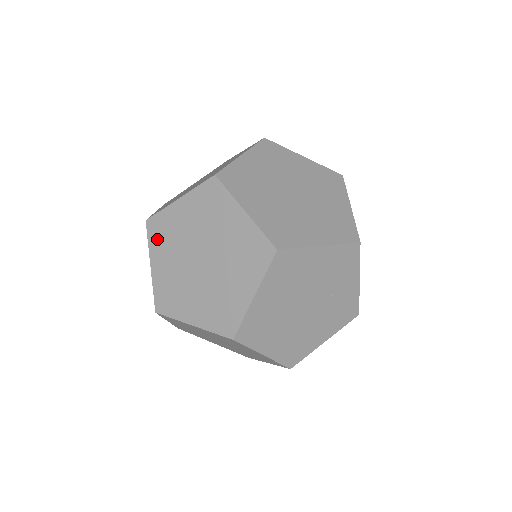
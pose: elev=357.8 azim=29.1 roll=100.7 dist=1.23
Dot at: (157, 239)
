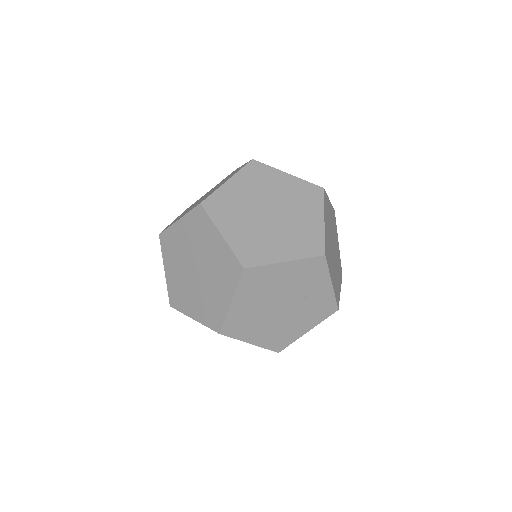
Dot at: (167, 250)
